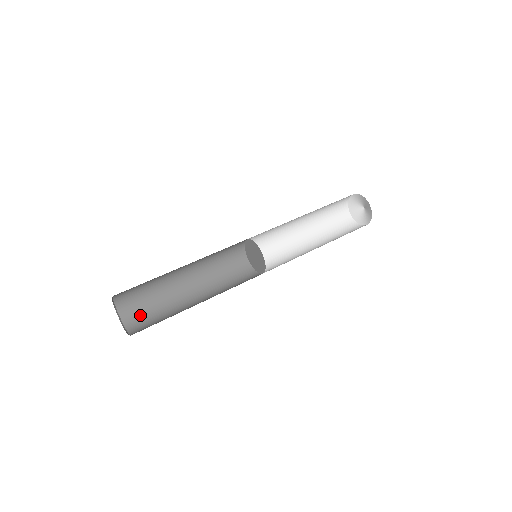
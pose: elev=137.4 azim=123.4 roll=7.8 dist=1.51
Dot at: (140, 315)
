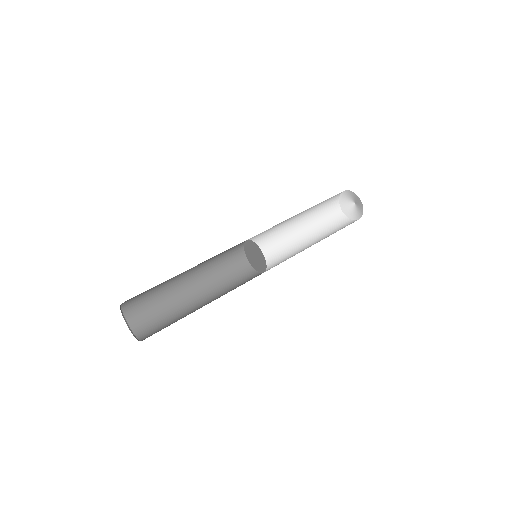
Dot at: (148, 322)
